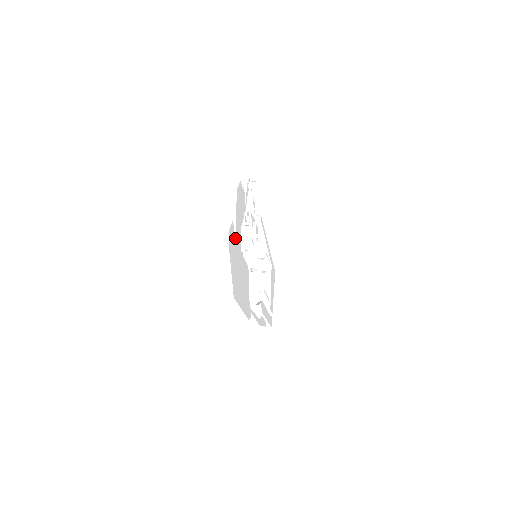
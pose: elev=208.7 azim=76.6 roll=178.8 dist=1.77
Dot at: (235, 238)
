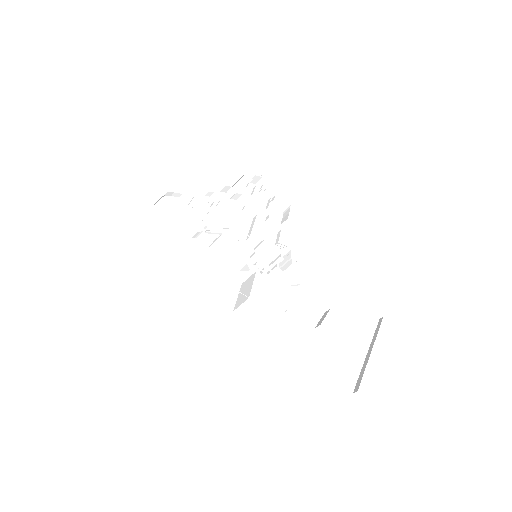
Dot at: (171, 216)
